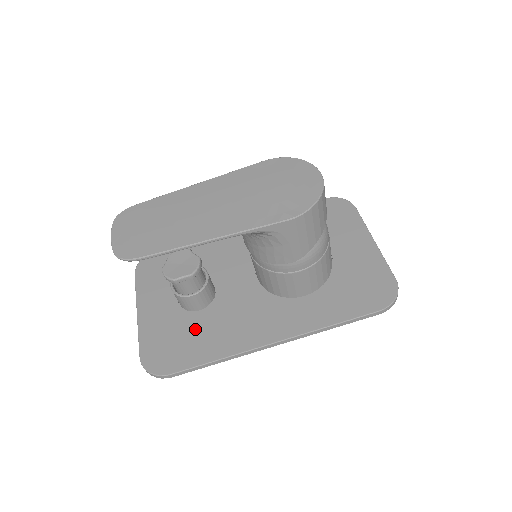
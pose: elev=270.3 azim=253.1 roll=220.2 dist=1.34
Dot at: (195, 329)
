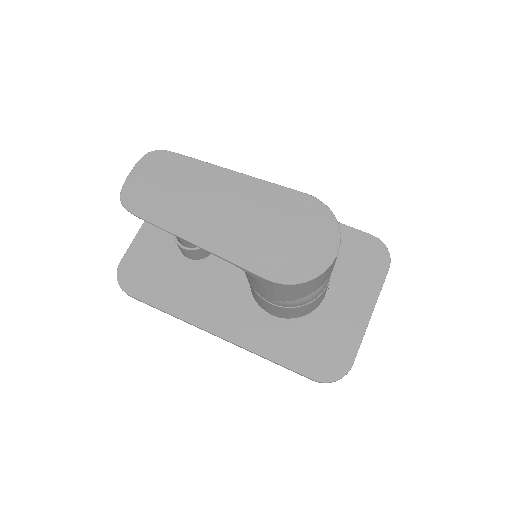
Dot at: (173, 272)
